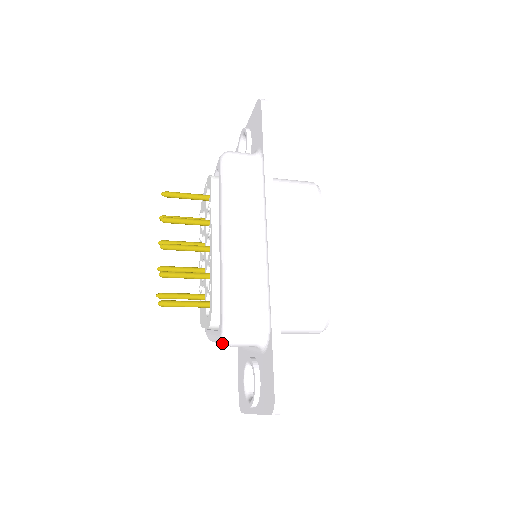
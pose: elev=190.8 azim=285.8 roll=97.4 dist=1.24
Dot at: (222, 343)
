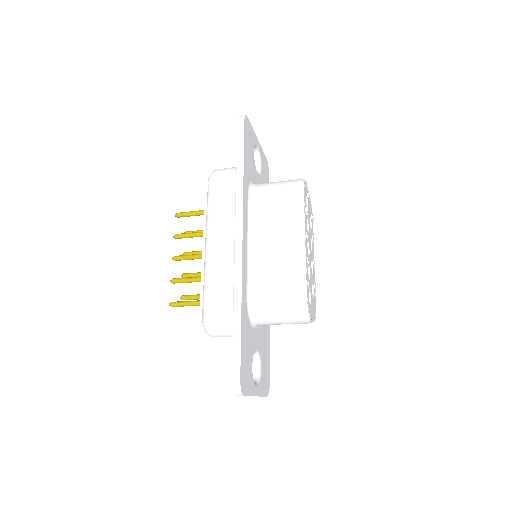
Dot at: occluded
